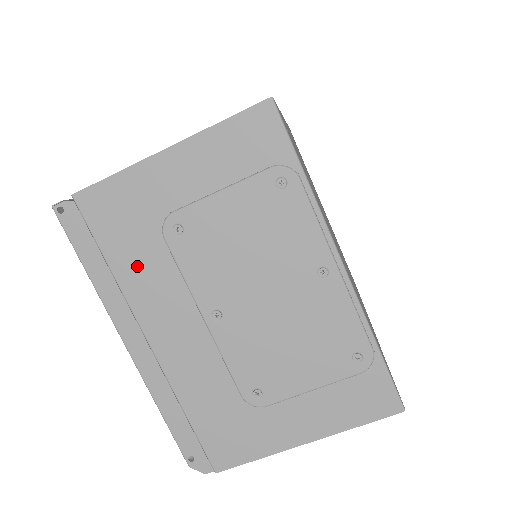
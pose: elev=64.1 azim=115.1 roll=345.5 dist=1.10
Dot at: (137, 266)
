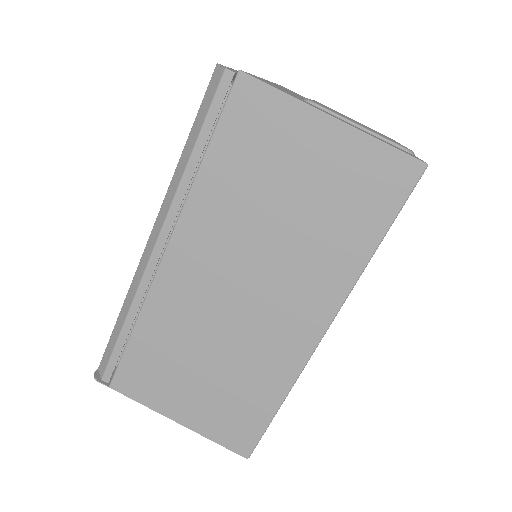
Dot at: occluded
